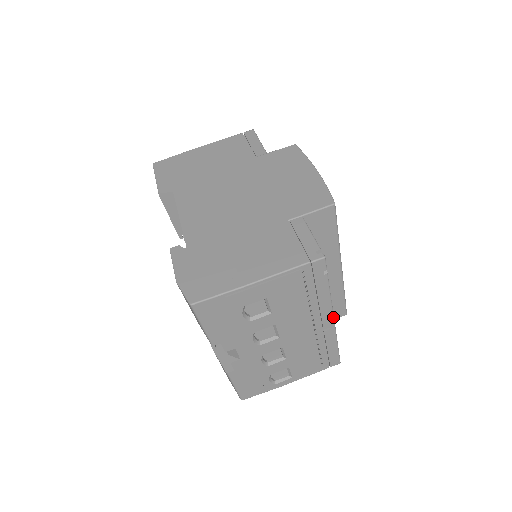
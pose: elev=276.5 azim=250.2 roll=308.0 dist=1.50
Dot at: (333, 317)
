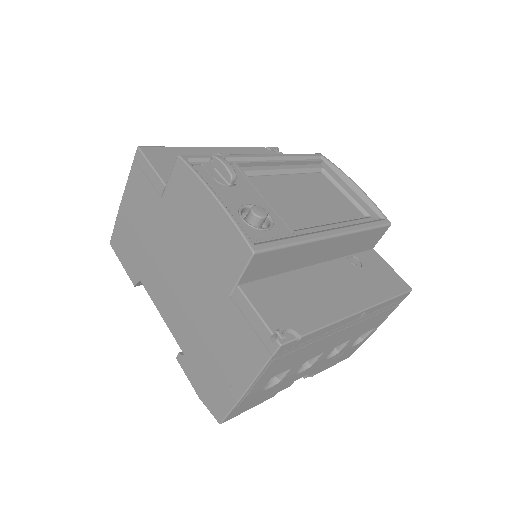
Dot at: (355, 314)
